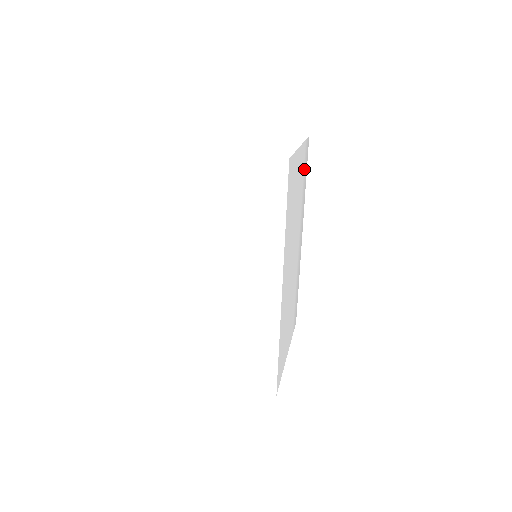
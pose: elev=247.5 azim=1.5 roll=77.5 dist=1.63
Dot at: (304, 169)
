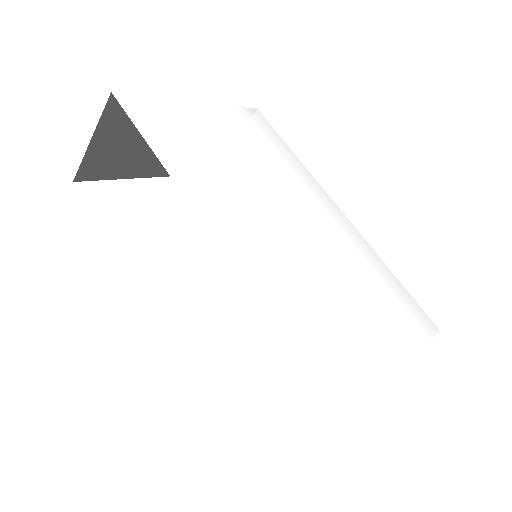
Dot at: (259, 134)
